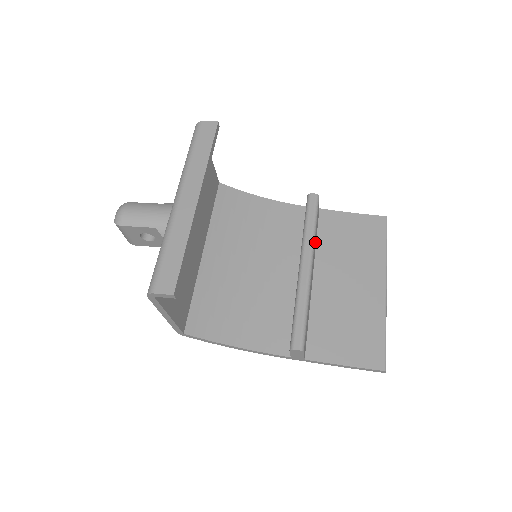
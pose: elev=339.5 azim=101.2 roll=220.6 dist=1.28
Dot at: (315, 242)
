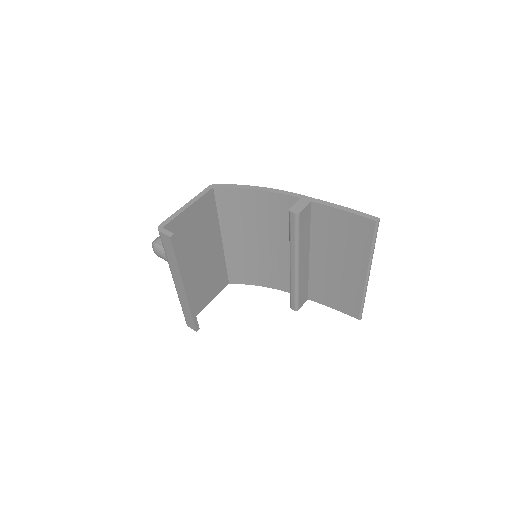
Dot at: (304, 240)
